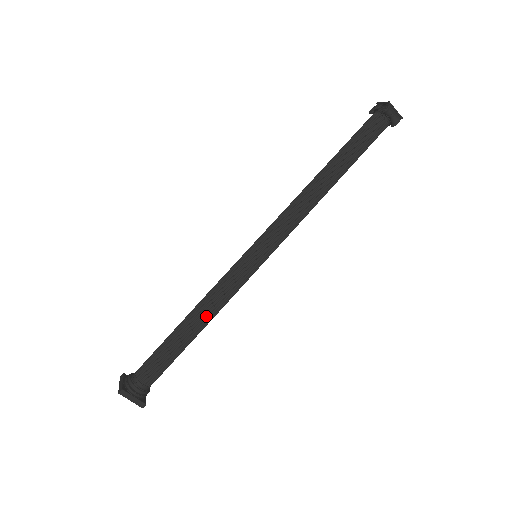
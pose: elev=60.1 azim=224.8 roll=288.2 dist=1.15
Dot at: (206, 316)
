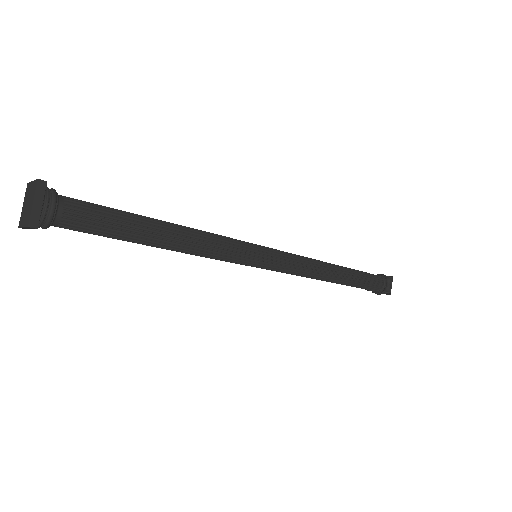
Dot at: (188, 239)
